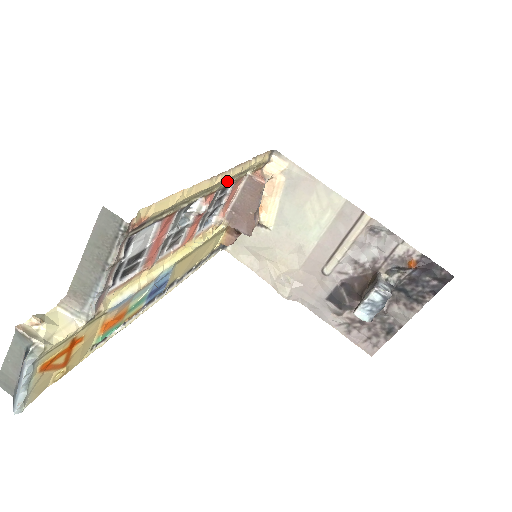
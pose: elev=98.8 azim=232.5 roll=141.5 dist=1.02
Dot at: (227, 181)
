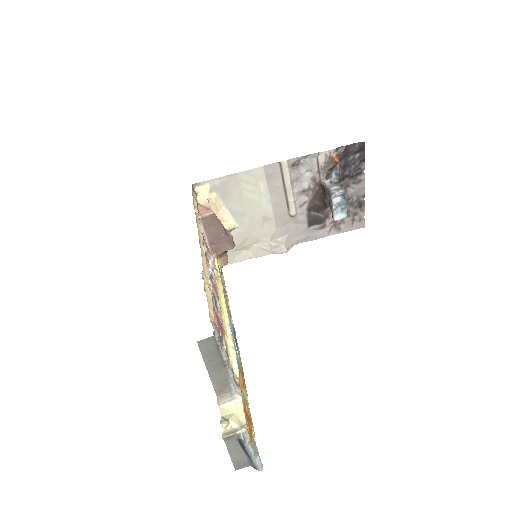
Dot at: occluded
